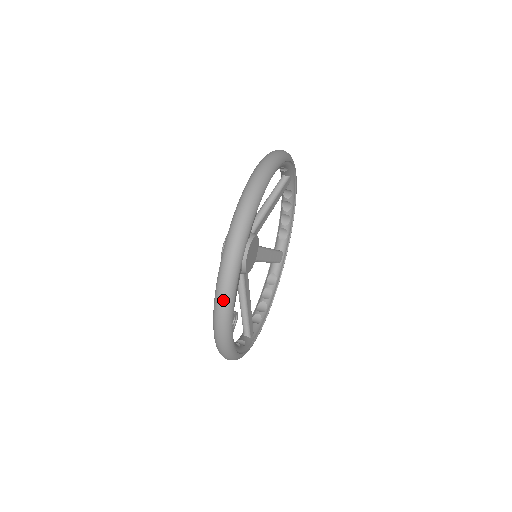
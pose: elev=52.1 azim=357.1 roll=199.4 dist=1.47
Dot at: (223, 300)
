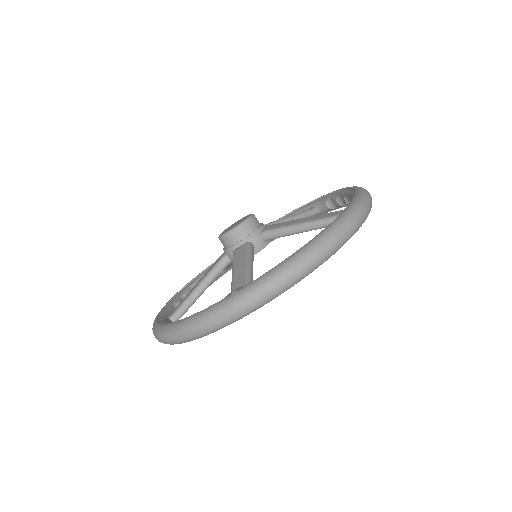
Dot at: (278, 287)
